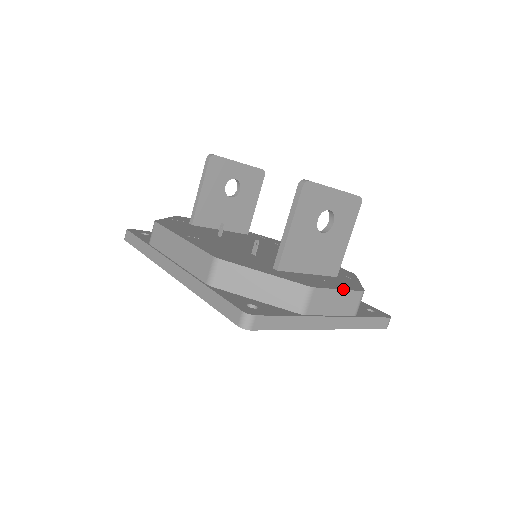
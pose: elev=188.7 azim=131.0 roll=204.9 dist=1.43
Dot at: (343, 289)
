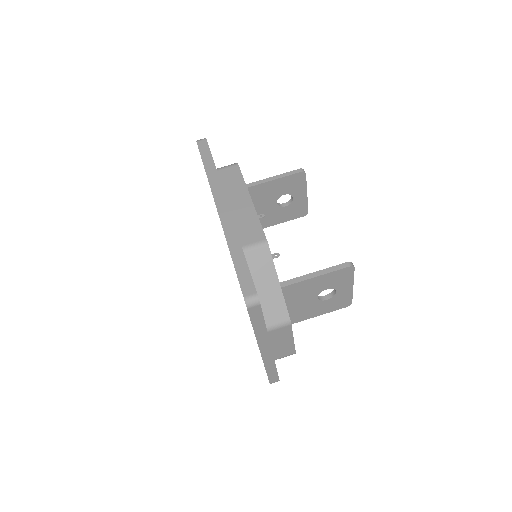
Dot at: occluded
